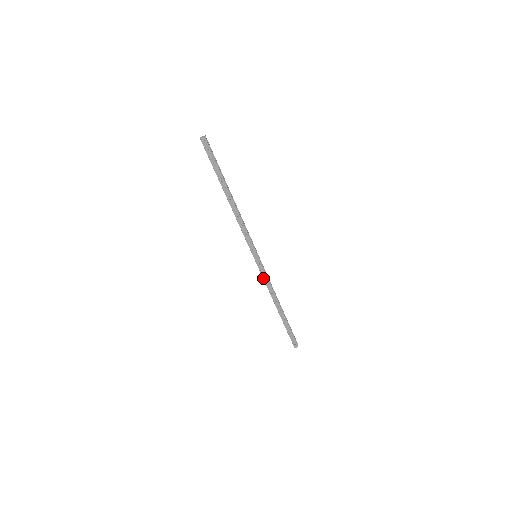
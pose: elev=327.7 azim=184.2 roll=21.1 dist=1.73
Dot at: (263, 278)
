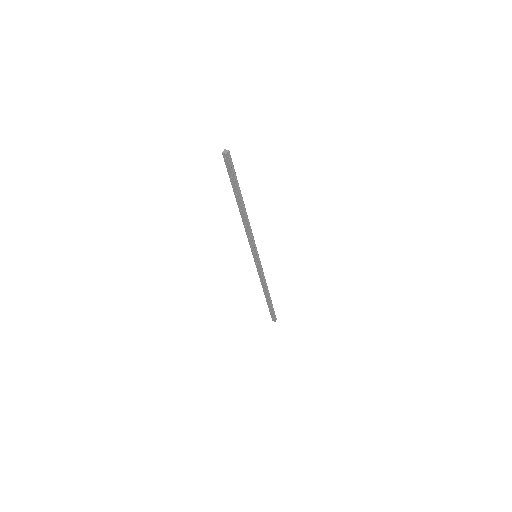
Dot at: (258, 272)
